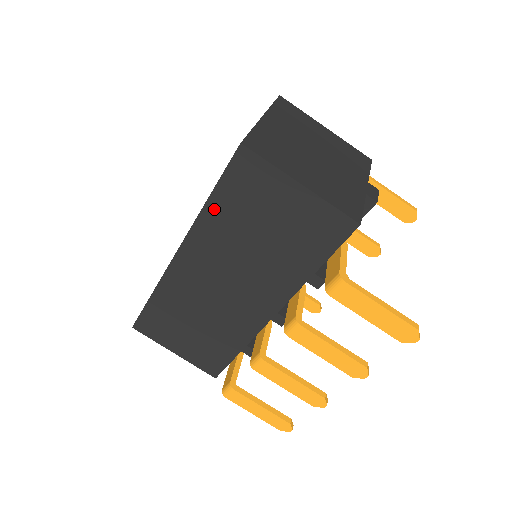
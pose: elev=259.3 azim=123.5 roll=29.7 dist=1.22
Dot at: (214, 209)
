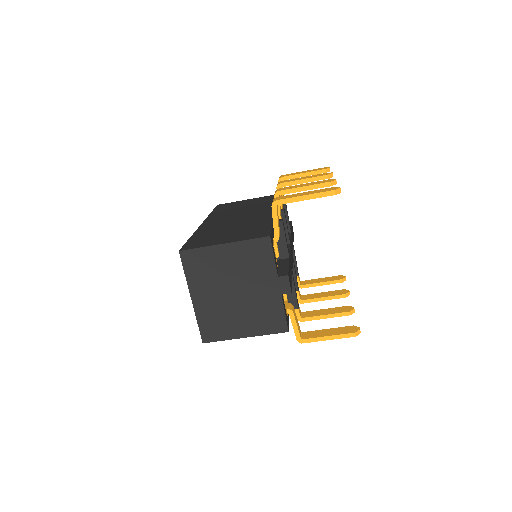
Dot at: occluded
